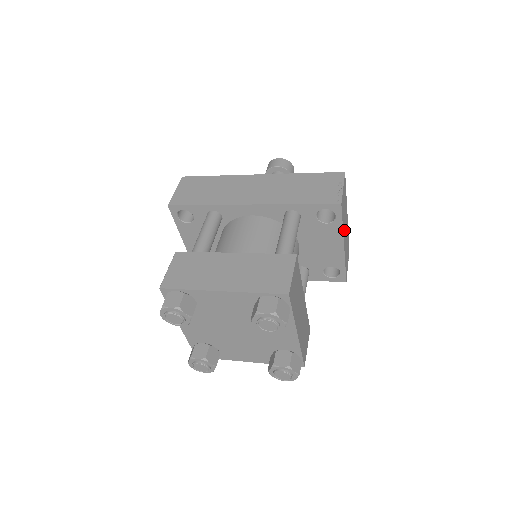
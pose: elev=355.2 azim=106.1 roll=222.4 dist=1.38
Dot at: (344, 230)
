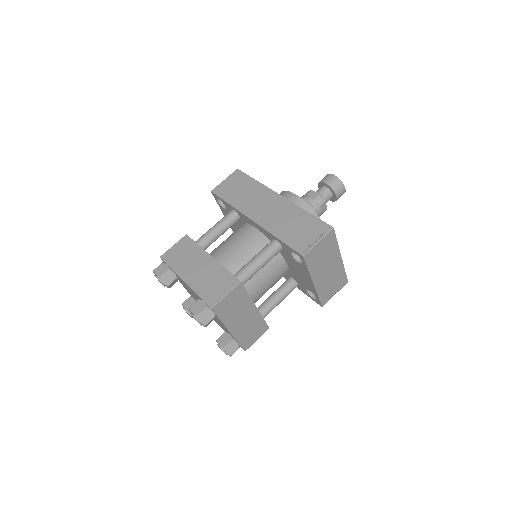
Dot at: (318, 272)
